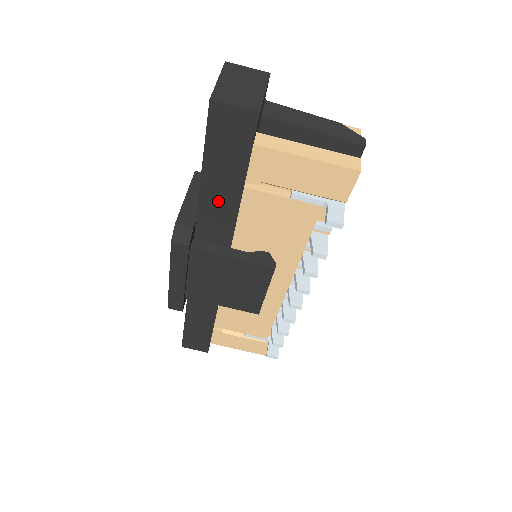
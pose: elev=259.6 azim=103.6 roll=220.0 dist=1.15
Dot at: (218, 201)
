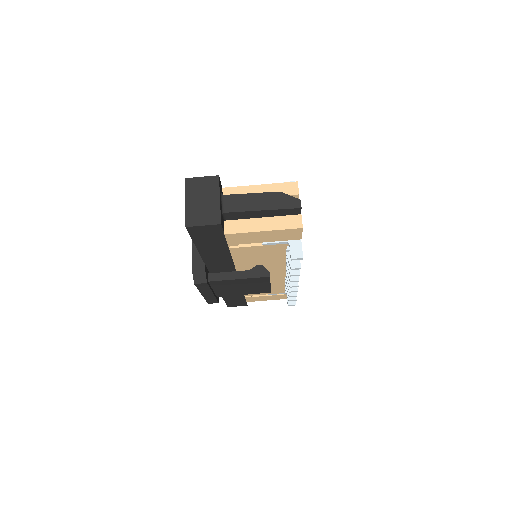
Dot at: (215, 256)
